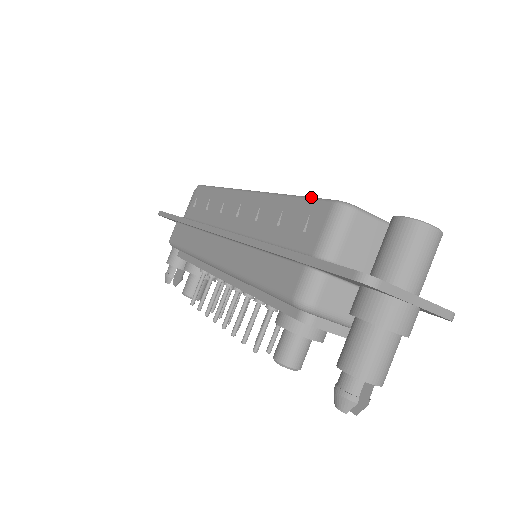
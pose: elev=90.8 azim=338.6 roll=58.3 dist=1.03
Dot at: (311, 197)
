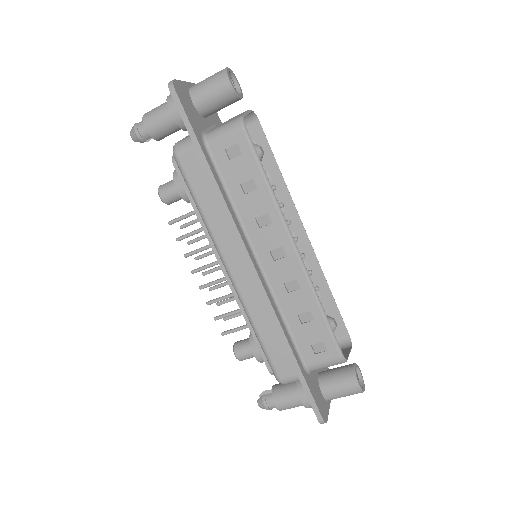
Dot at: (332, 331)
